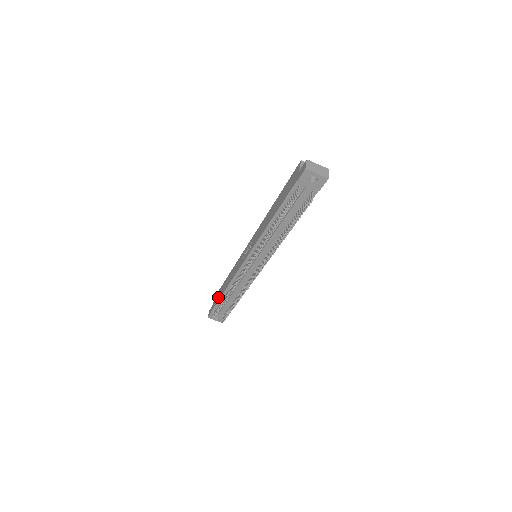
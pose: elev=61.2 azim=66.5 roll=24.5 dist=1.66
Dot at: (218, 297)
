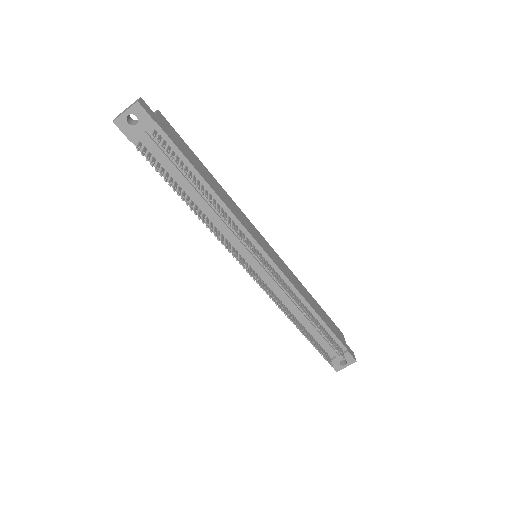
Dot at: occluded
